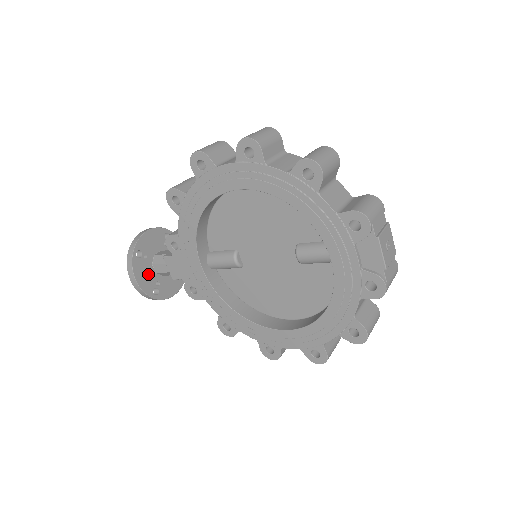
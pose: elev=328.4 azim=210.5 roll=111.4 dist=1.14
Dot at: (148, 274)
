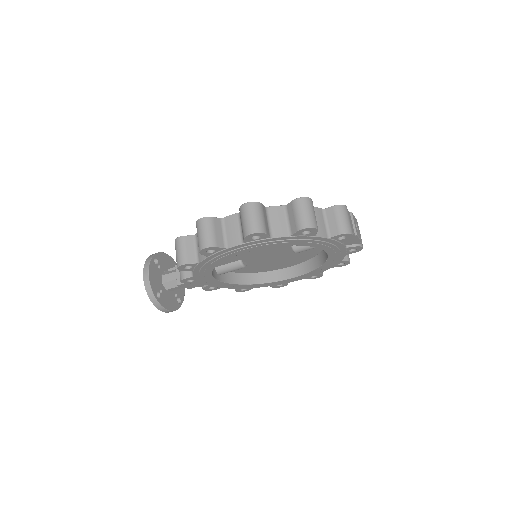
Dot at: (169, 298)
